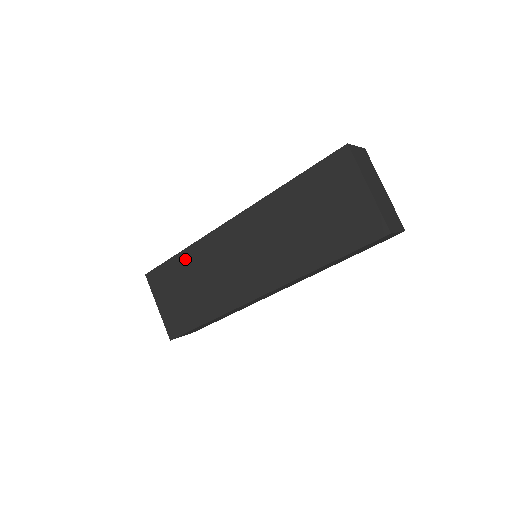
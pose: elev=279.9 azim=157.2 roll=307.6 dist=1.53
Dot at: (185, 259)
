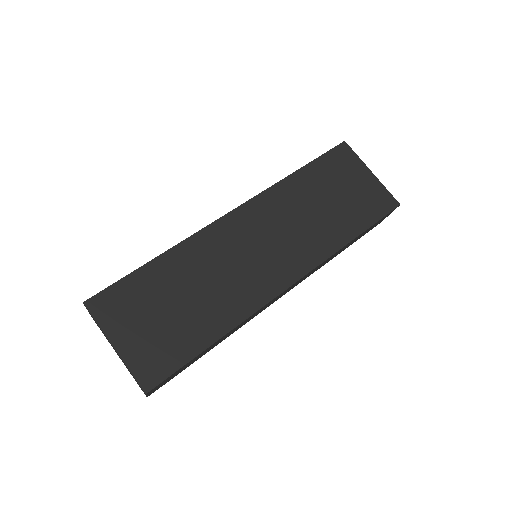
Dot at: (167, 264)
